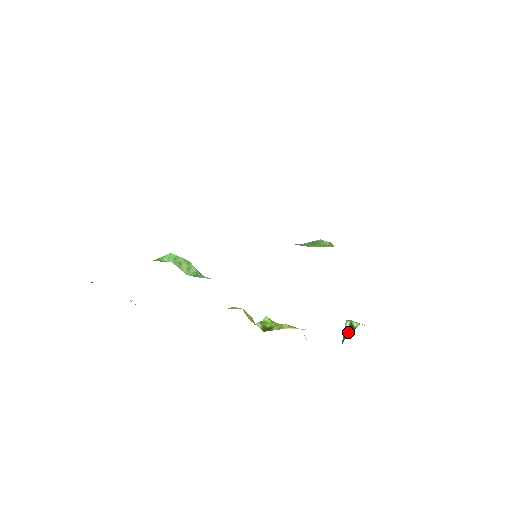
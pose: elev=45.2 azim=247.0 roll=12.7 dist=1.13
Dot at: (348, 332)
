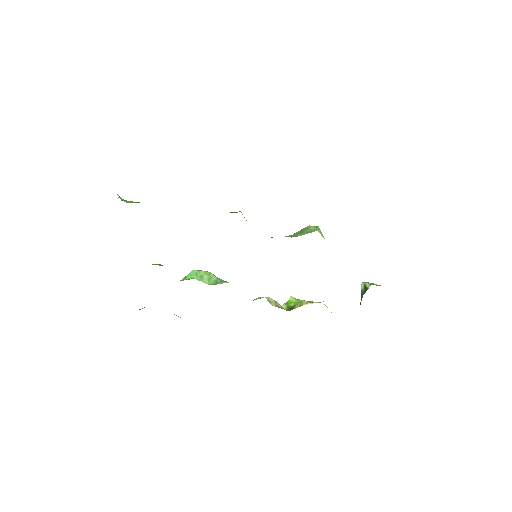
Dot at: (363, 293)
